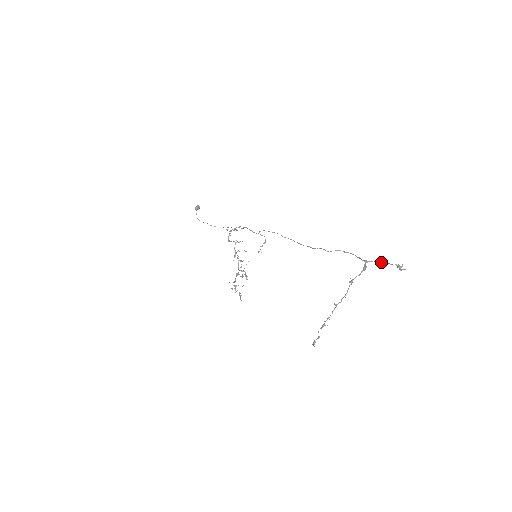
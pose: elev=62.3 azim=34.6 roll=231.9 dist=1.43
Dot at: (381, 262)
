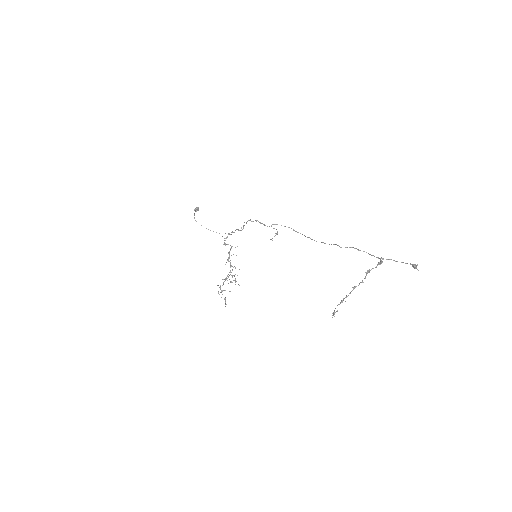
Dot at: (396, 261)
